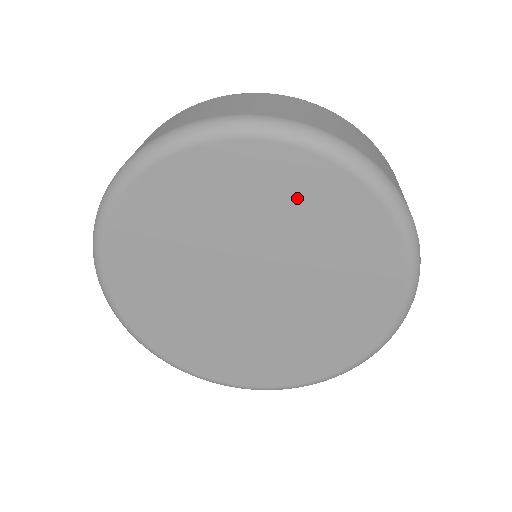
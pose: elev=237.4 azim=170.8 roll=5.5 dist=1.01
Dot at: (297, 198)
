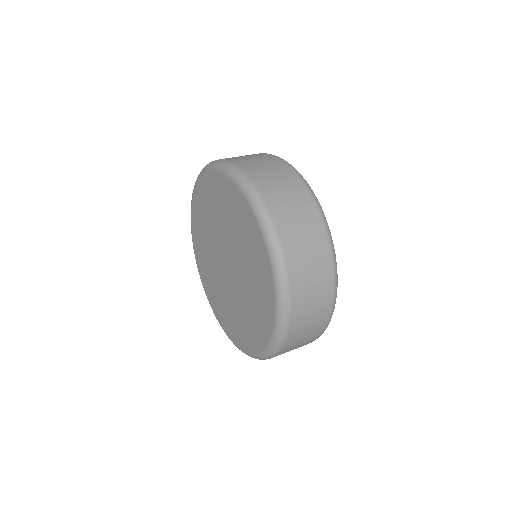
Dot at: (250, 243)
